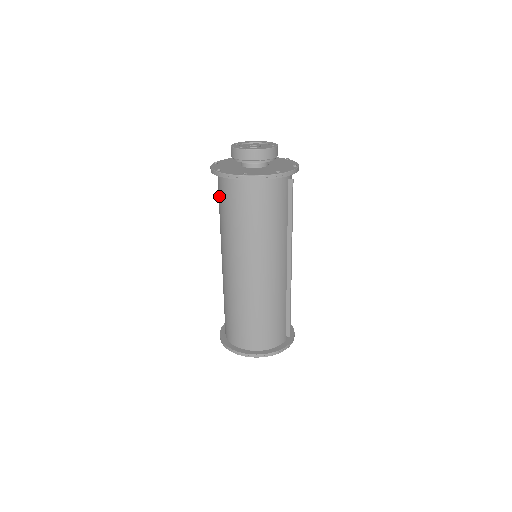
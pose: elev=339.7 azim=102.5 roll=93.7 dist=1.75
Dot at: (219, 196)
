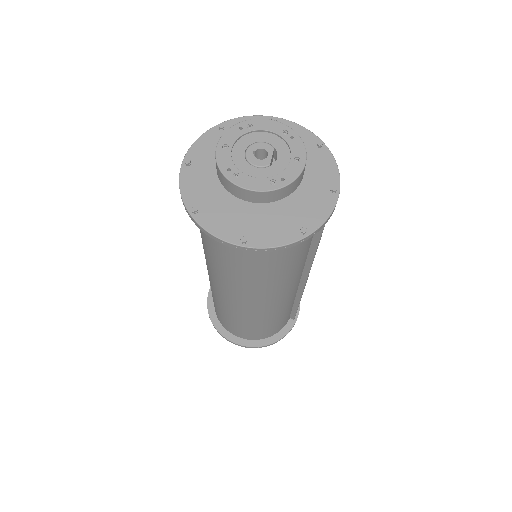
Dot at: occluded
